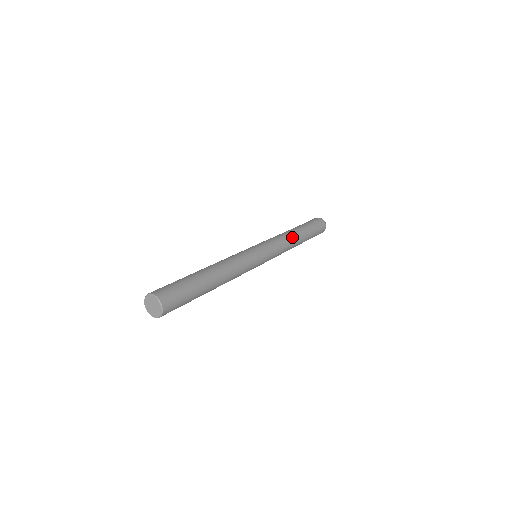
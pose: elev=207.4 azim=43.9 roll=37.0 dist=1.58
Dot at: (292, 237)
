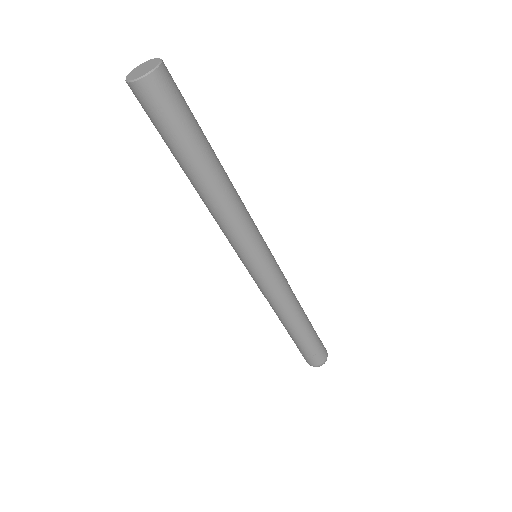
Dot at: (296, 298)
